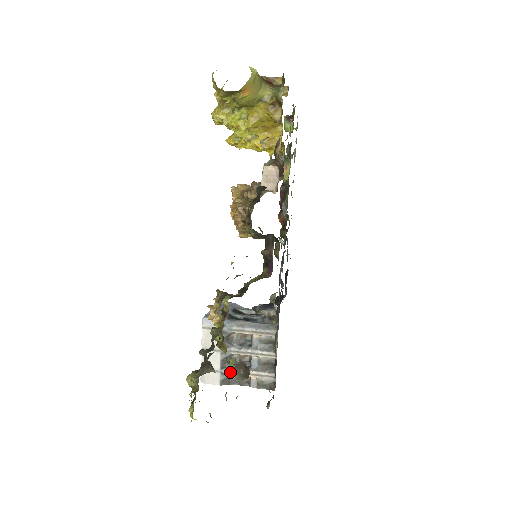
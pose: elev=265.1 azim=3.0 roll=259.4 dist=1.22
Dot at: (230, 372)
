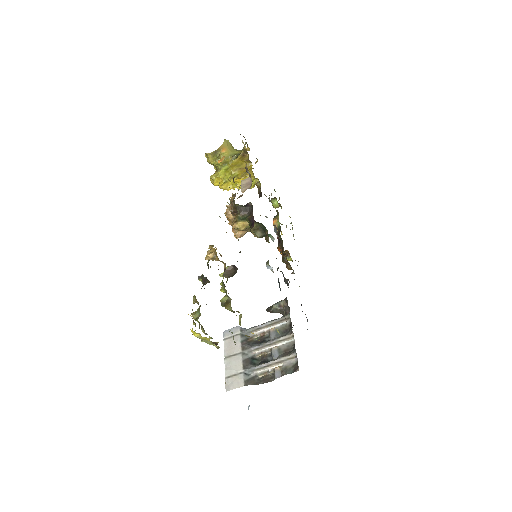
Dot at: (253, 371)
